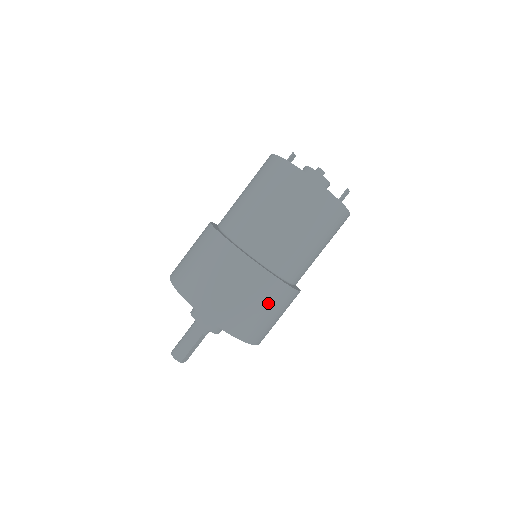
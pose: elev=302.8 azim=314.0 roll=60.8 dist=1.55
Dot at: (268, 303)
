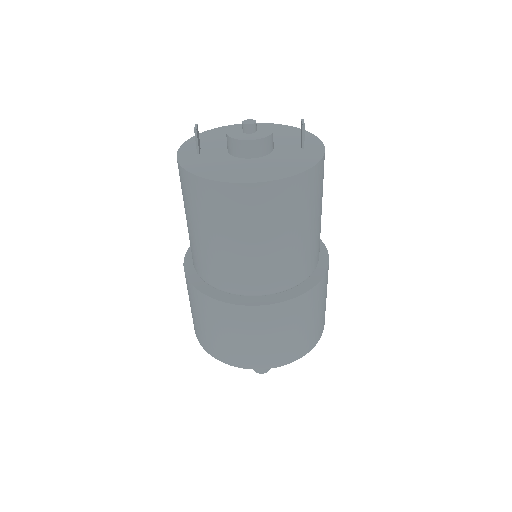
Dot at: (322, 300)
